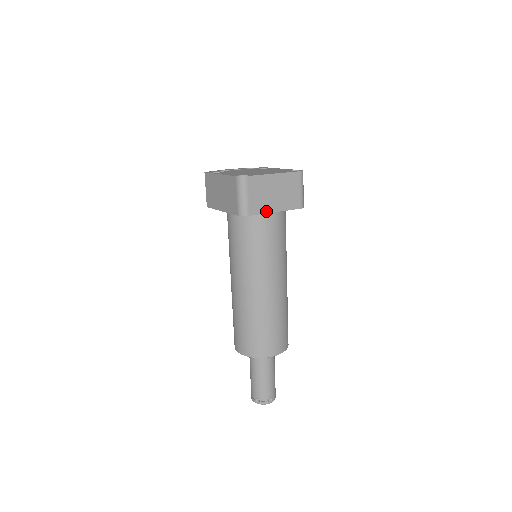
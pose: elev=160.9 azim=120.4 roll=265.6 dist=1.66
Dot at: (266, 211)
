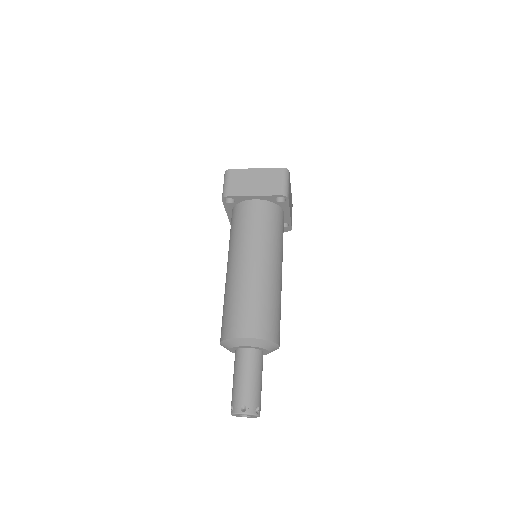
Dot at: (245, 194)
